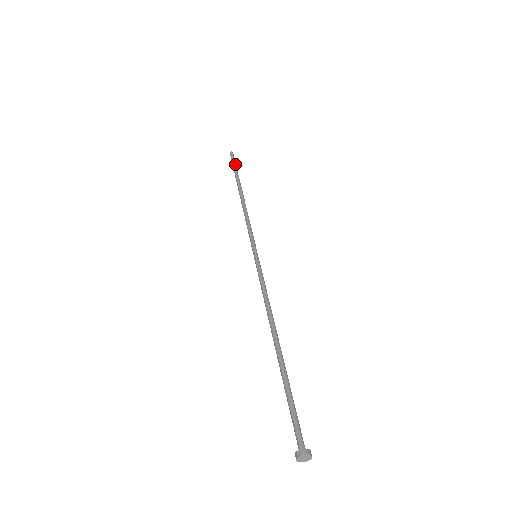
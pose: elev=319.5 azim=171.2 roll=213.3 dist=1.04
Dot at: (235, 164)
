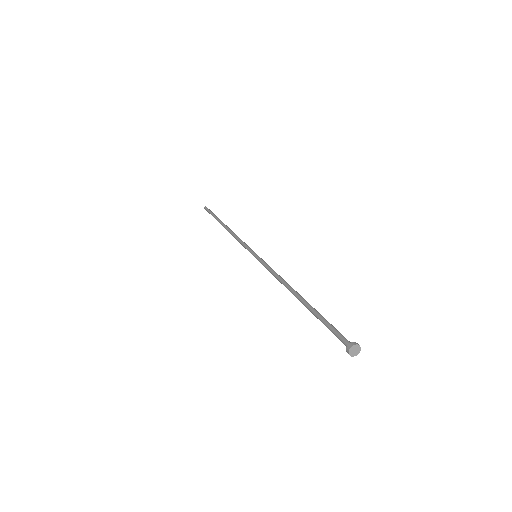
Dot at: (213, 213)
